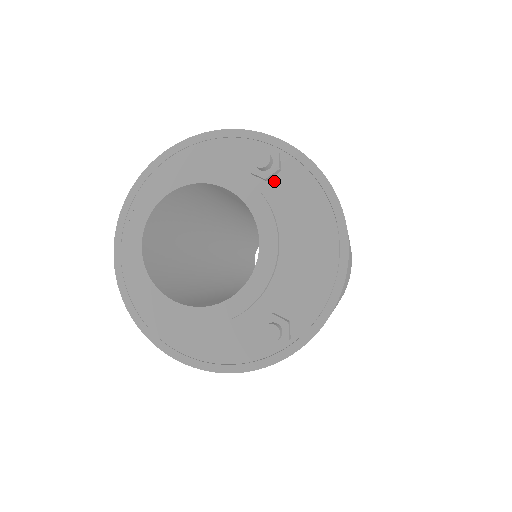
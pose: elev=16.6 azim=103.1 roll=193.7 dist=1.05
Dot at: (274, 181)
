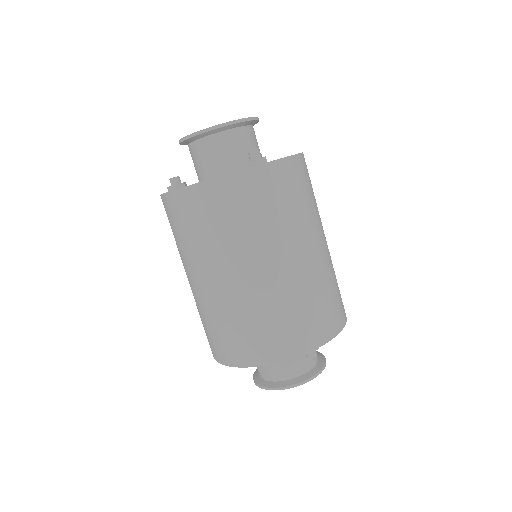
Dot at: occluded
